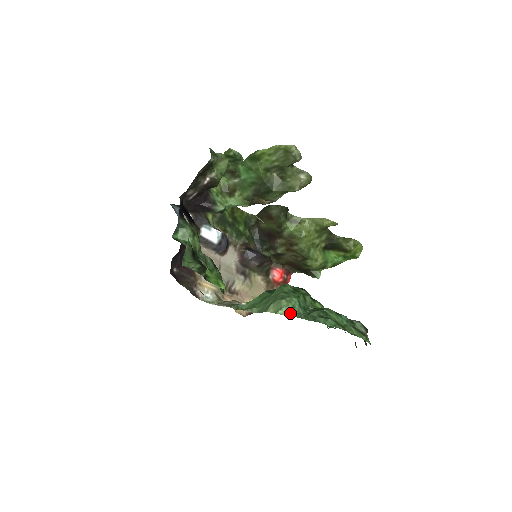
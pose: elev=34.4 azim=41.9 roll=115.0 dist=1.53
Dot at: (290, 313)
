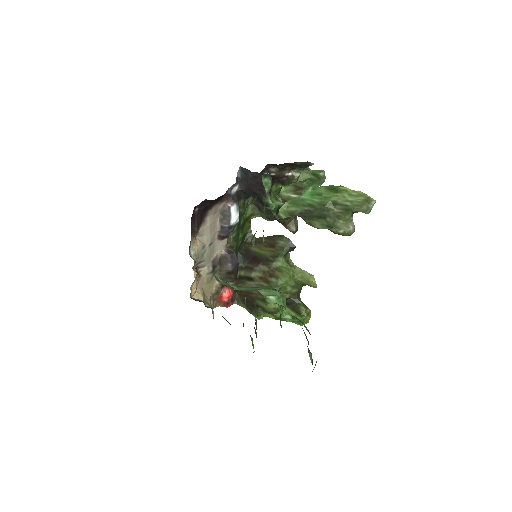
Dot at: (279, 303)
